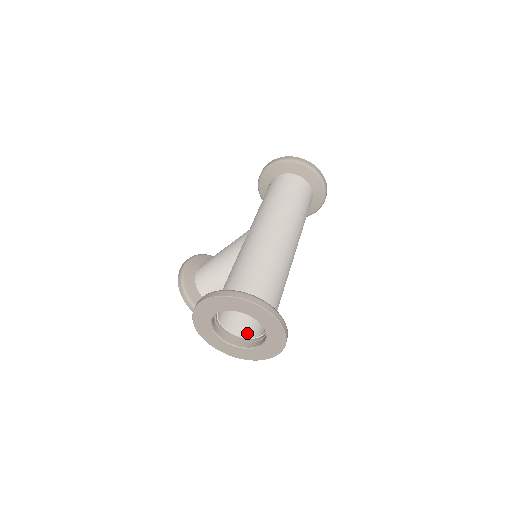
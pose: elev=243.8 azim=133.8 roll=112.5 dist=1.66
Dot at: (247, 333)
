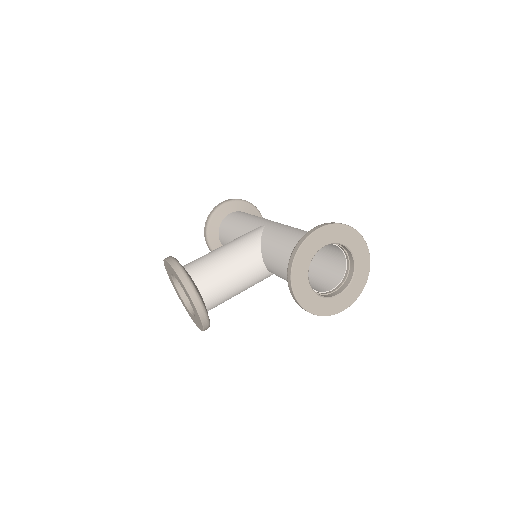
Dot at: (316, 289)
